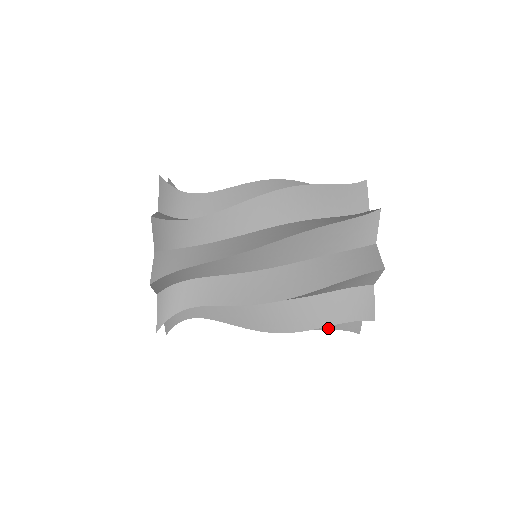
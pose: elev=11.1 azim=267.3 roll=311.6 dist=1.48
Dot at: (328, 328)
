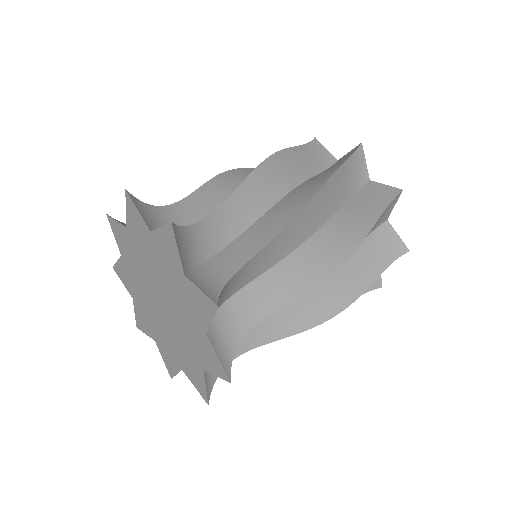
Dot at: occluded
